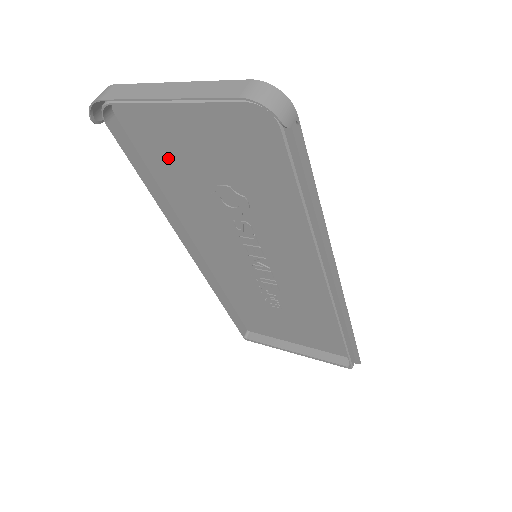
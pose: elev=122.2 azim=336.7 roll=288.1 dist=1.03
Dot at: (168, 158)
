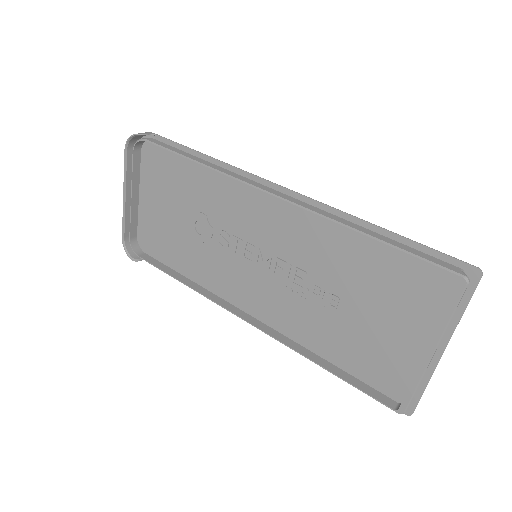
Dot at: (171, 246)
